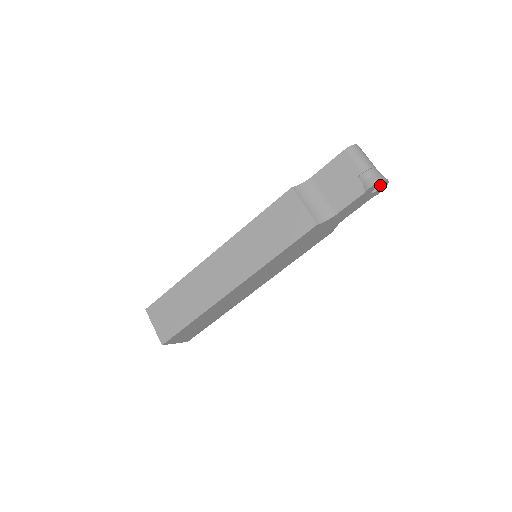
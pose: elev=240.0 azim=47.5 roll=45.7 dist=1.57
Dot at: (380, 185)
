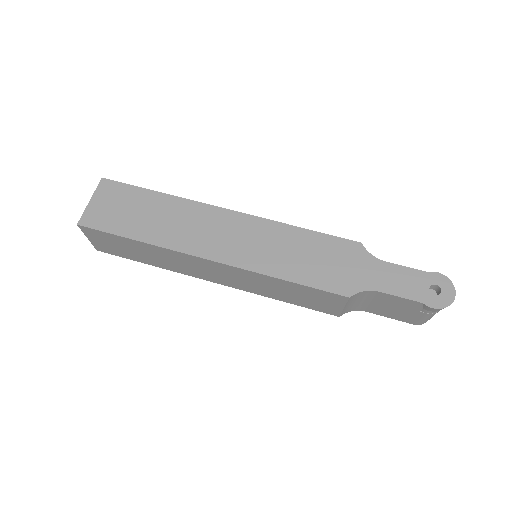
Dot at: (444, 290)
